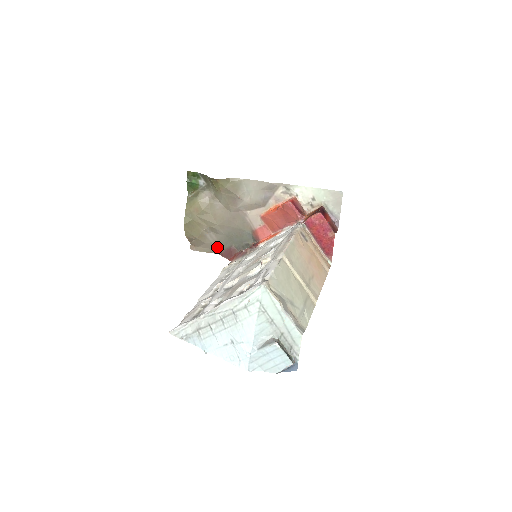
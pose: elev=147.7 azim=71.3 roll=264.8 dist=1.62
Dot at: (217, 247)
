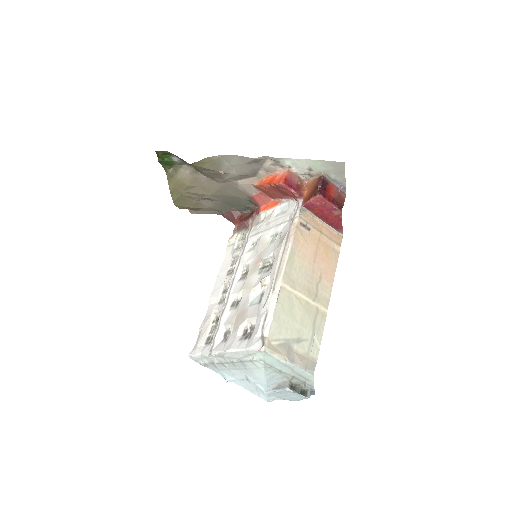
Dot at: (217, 210)
